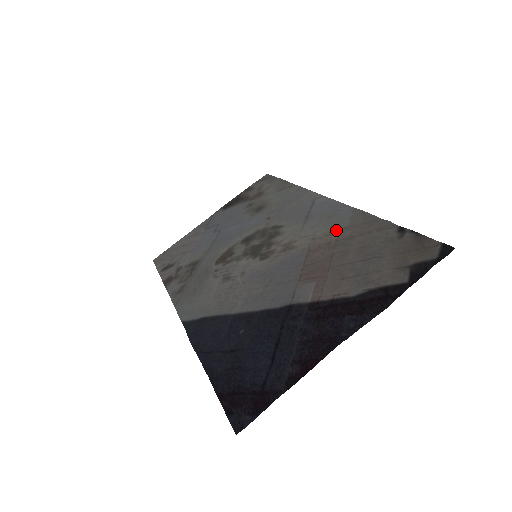
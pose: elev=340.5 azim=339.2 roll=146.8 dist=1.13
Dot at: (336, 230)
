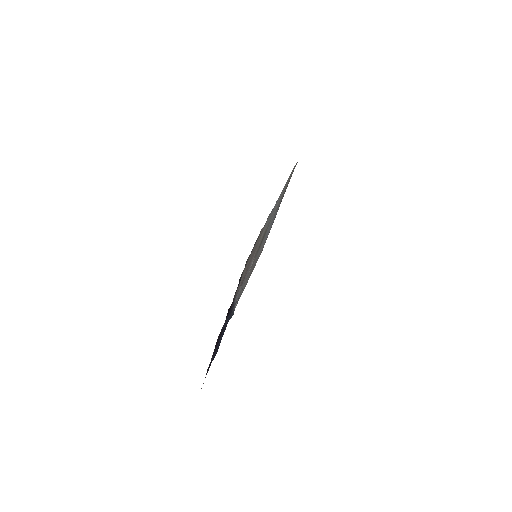
Dot at: occluded
